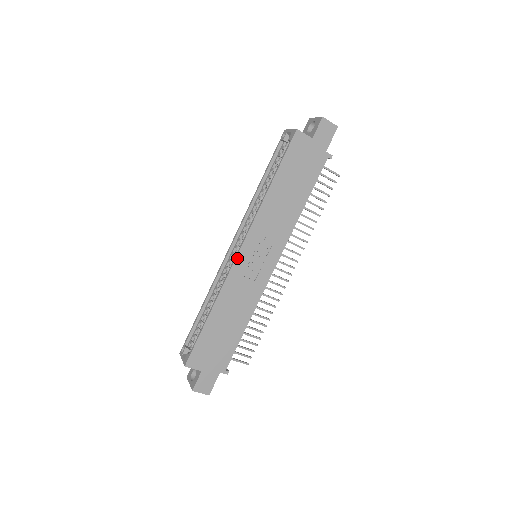
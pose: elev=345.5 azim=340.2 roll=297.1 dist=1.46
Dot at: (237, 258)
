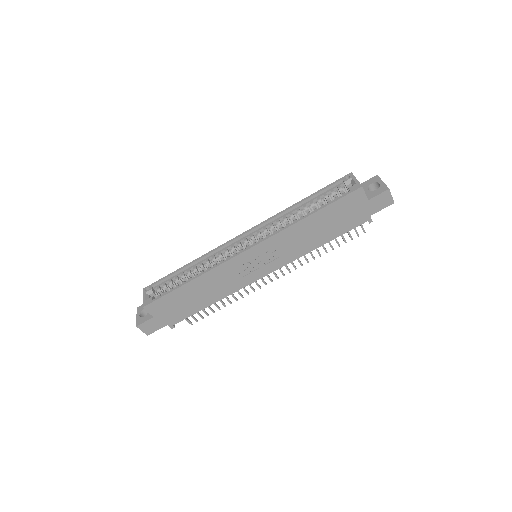
Dot at: (241, 254)
